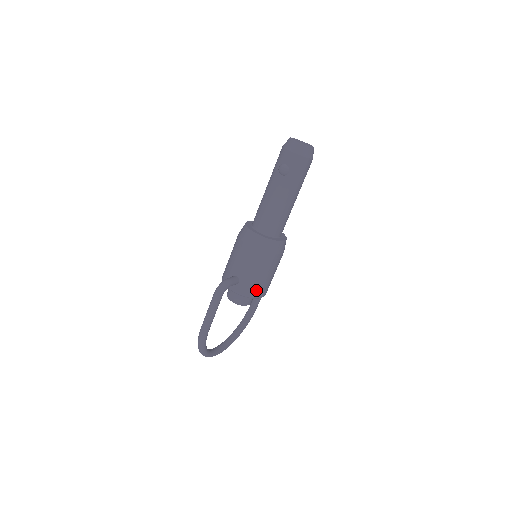
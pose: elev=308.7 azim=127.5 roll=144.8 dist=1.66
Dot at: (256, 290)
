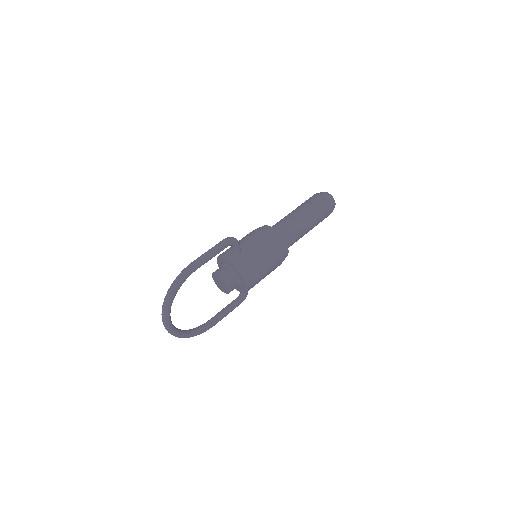
Dot at: (250, 271)
